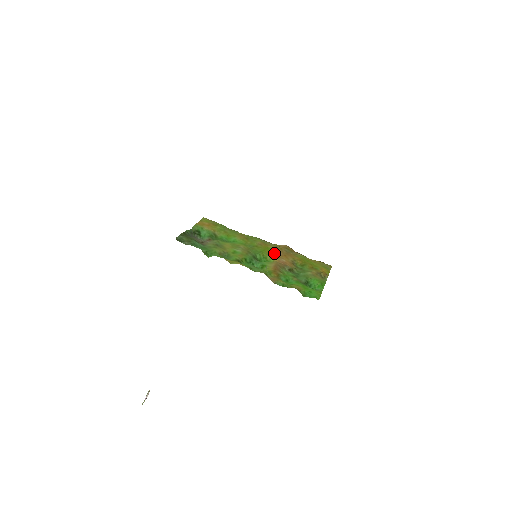
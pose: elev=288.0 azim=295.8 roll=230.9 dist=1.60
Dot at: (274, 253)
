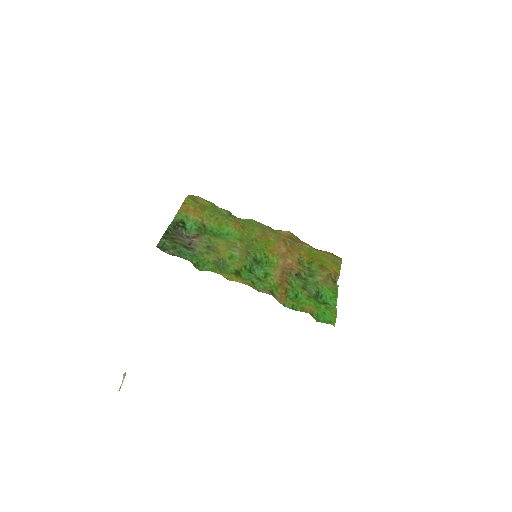
Dot at: (277, 250)
